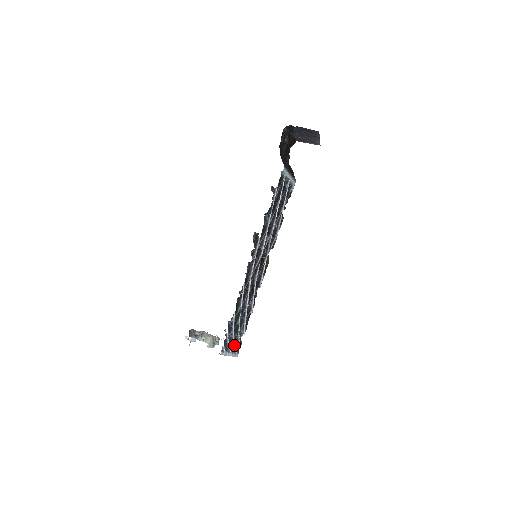
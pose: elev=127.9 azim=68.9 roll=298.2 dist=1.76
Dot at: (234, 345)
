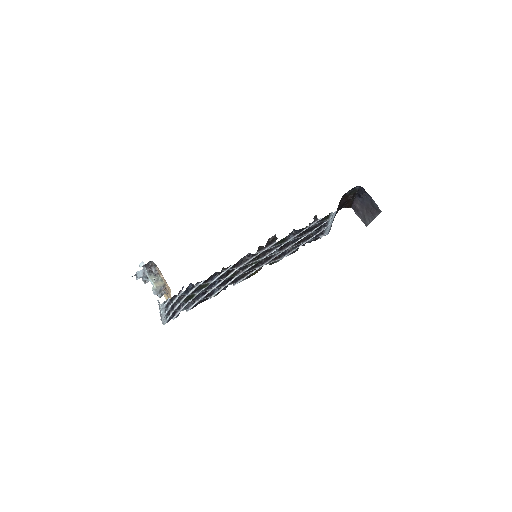
Dot at: (174, 310)
